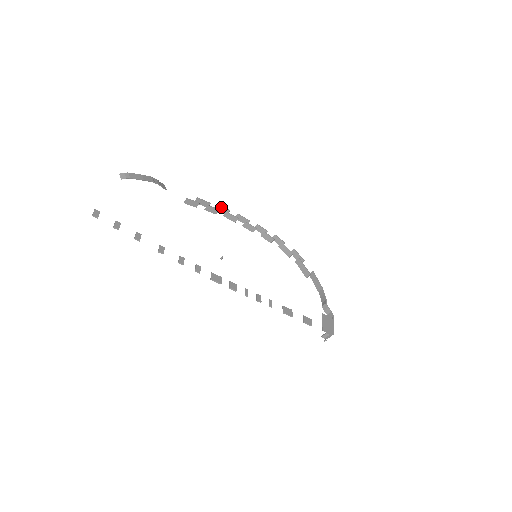
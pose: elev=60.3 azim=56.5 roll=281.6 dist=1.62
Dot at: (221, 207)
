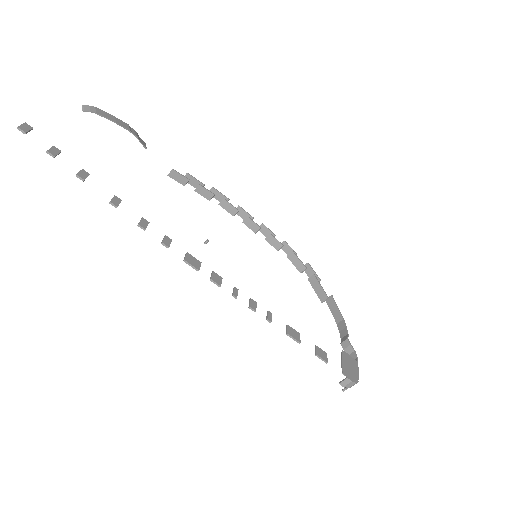
Dot at: (218, 193)
